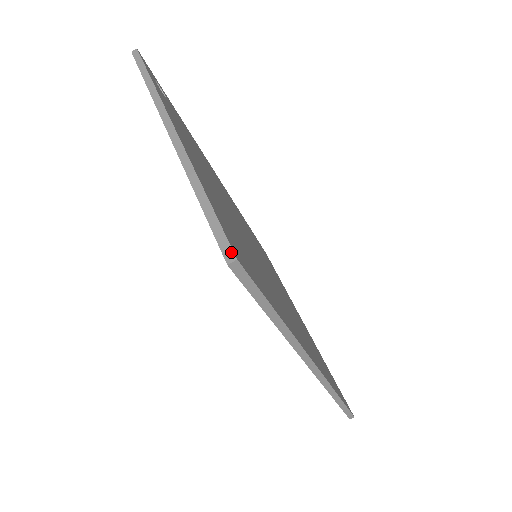
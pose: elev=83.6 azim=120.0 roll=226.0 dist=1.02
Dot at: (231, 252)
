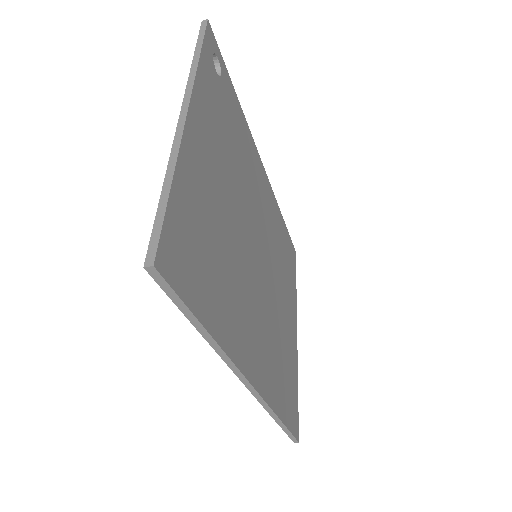
Dot at: (153, 256)
